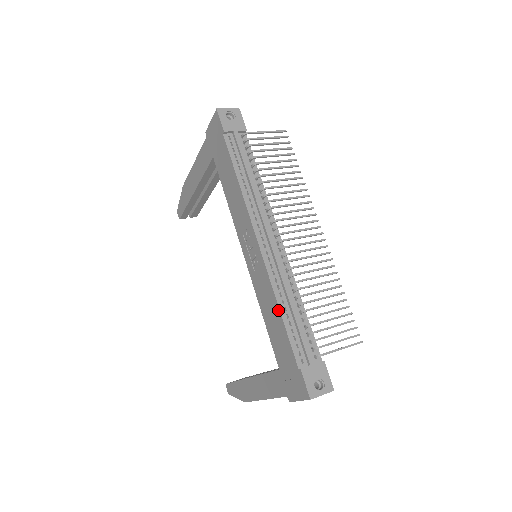
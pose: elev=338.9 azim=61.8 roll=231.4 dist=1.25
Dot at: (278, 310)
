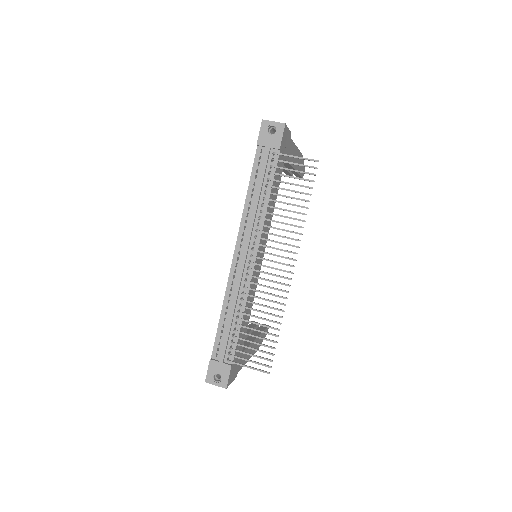
Dot at: (222, 311)
